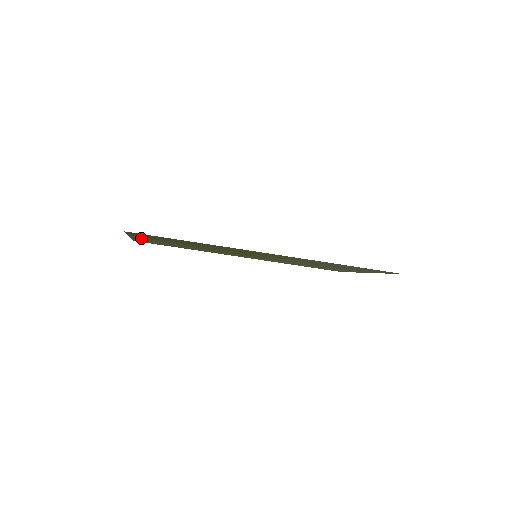
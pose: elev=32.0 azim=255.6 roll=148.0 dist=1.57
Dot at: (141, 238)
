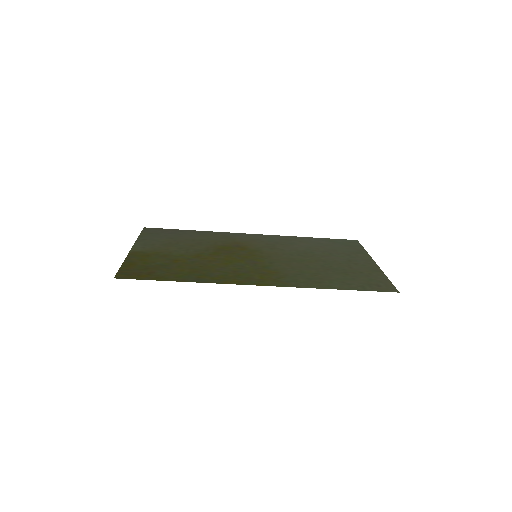
Dot at: (141, 251)
